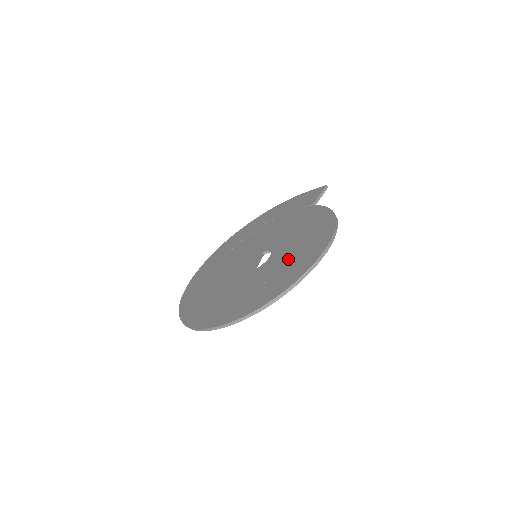
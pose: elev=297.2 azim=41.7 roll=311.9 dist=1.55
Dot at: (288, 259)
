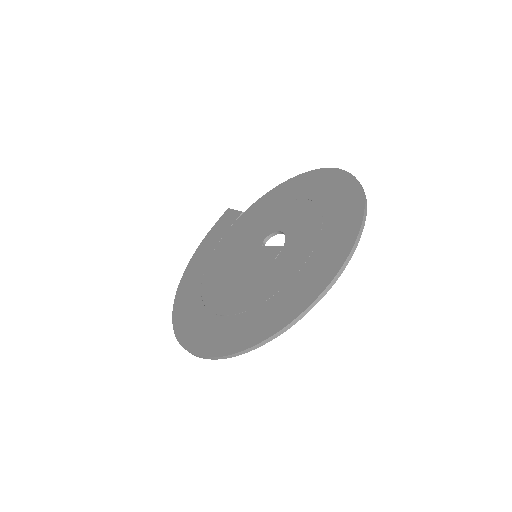
Dot at: (310, 204)
